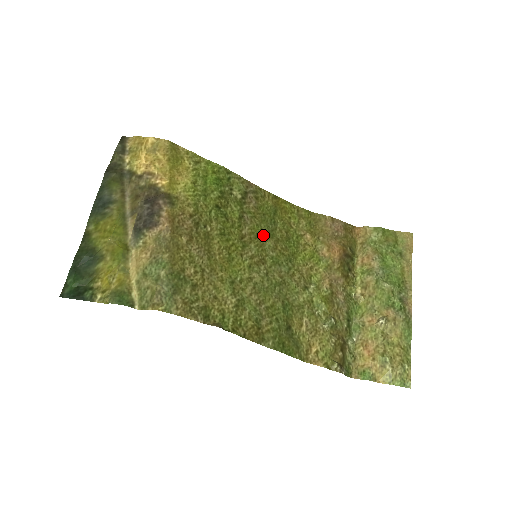
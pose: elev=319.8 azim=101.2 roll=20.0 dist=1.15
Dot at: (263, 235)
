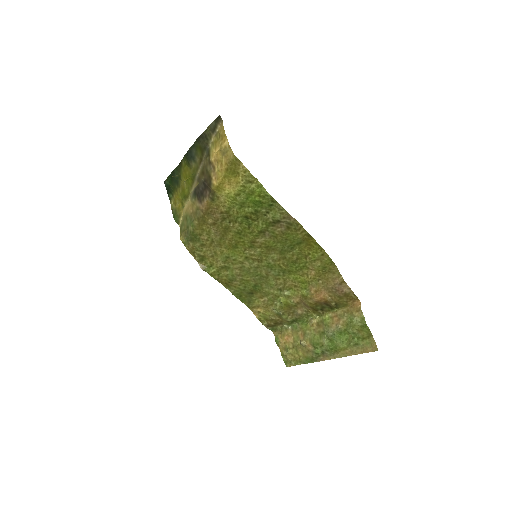
Dot at: (274, 249)
